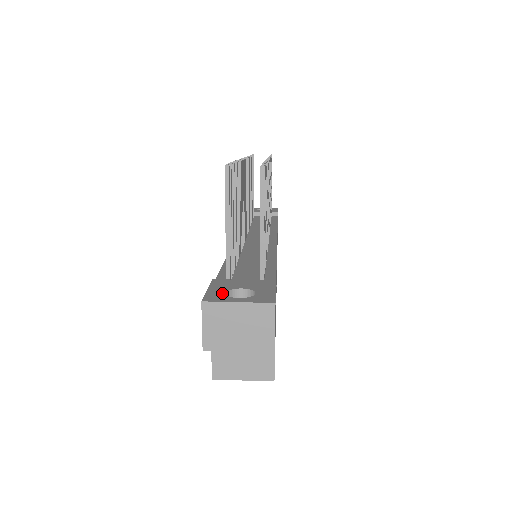
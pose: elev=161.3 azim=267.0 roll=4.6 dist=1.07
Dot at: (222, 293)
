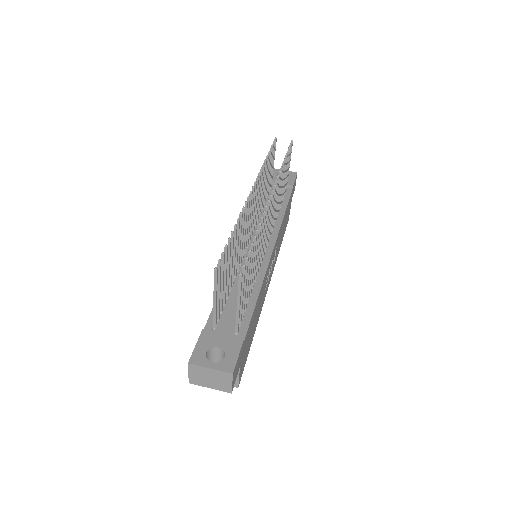
Dot at: (203, 353)
